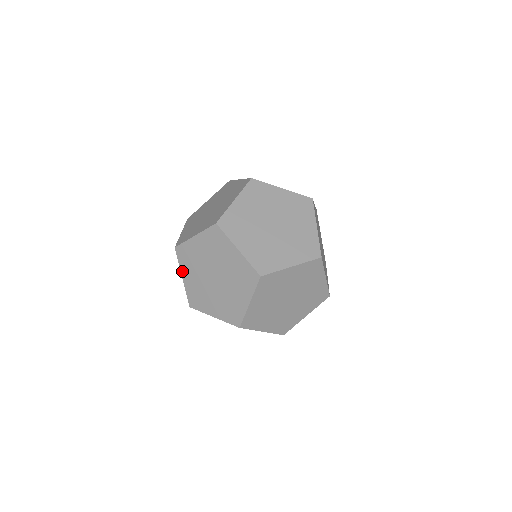
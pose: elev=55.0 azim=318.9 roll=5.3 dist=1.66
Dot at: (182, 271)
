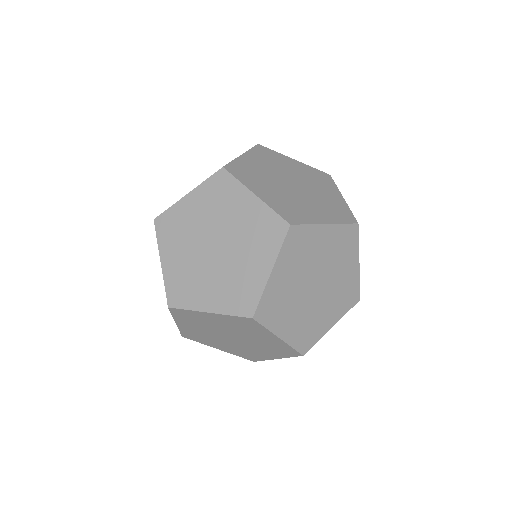
Dot at: occluded
